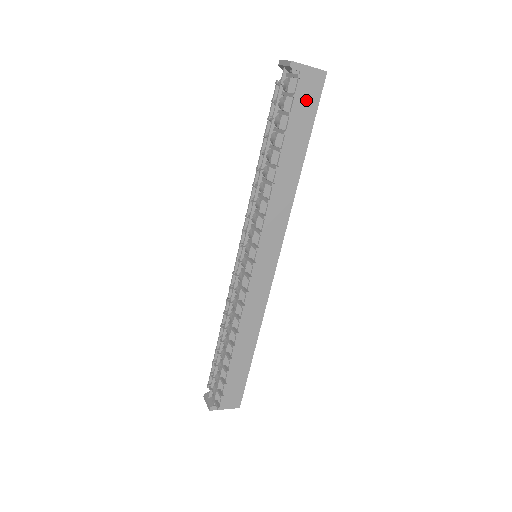
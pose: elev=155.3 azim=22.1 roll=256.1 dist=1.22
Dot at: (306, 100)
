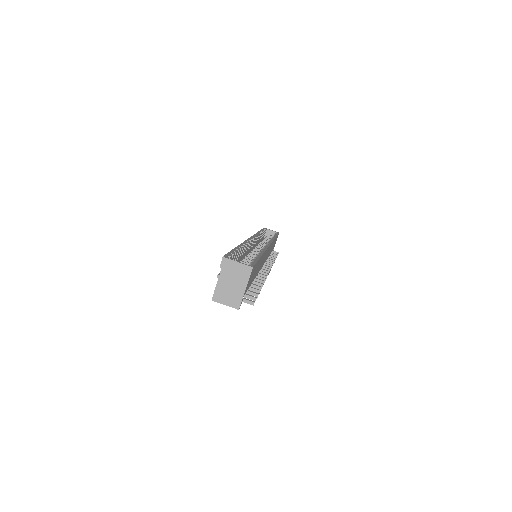
Dot at: (251, 277)
